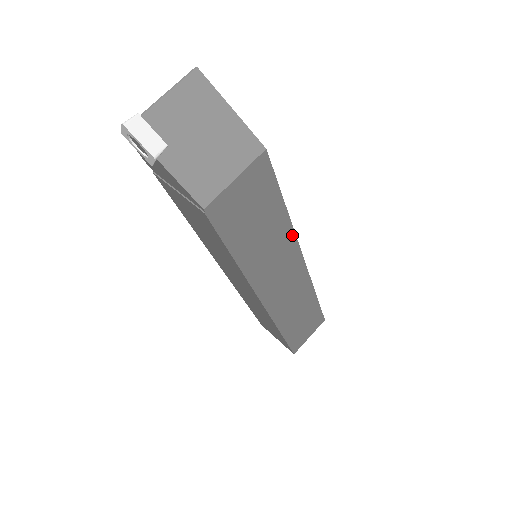
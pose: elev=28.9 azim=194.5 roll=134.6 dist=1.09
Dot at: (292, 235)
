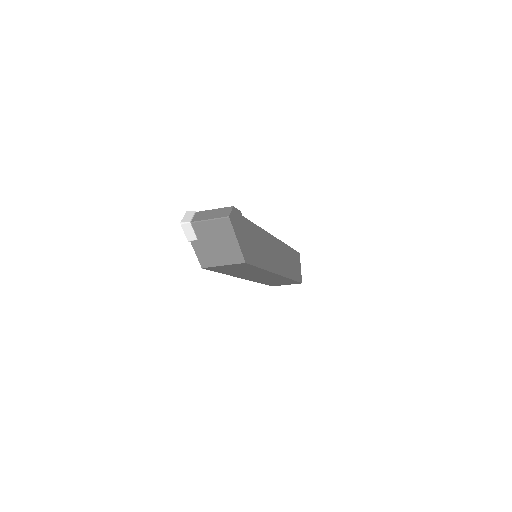
Dot at: (268, 272)
